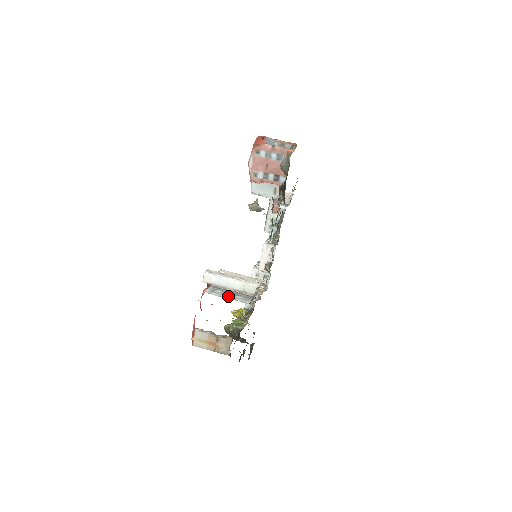
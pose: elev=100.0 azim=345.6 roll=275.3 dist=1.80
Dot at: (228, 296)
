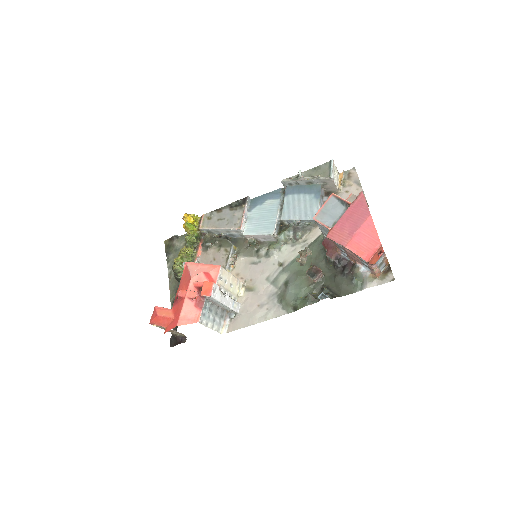
Dot at: (212, 322)
